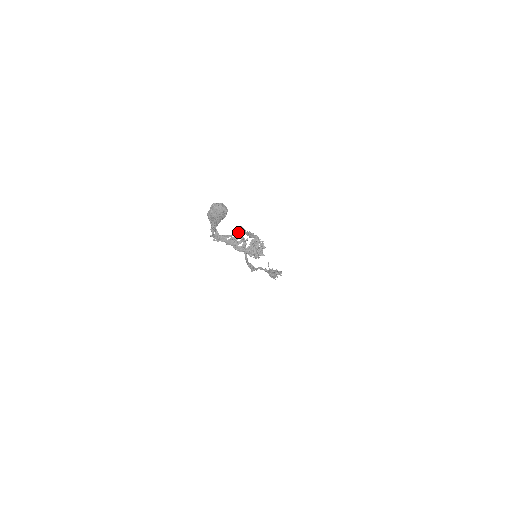
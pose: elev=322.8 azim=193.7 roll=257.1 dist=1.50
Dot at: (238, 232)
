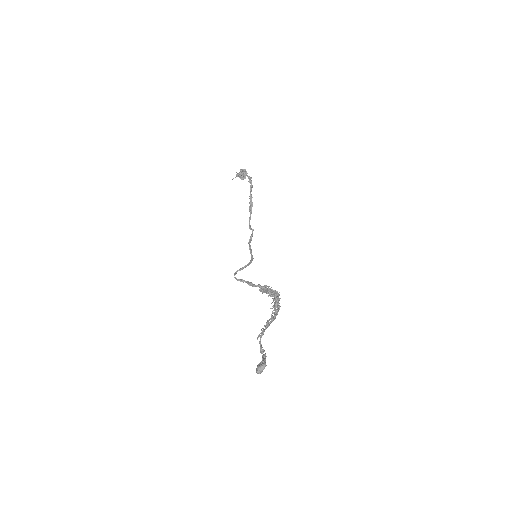
Dot at: (265, 327)
